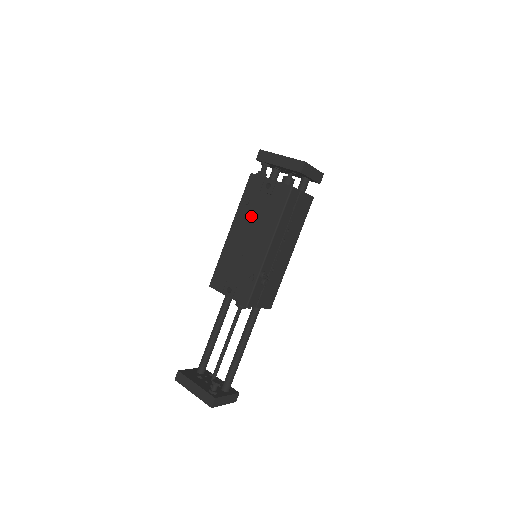
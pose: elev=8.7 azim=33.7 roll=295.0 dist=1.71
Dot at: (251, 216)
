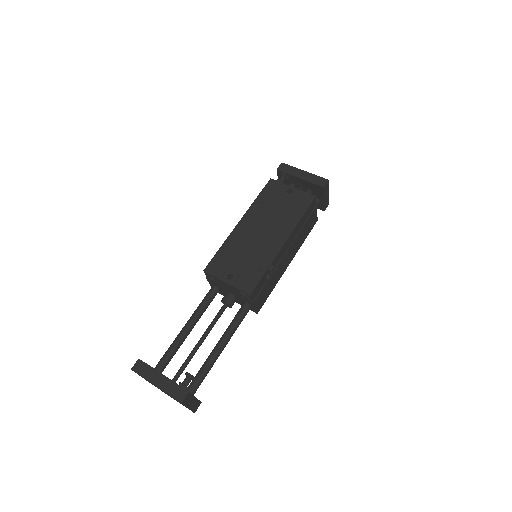
Dot at: (267, 213)
